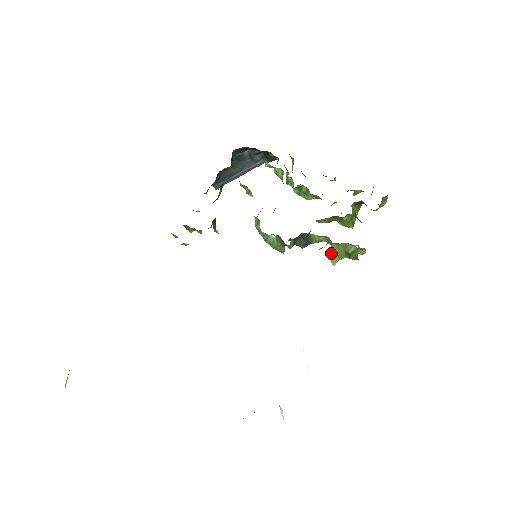
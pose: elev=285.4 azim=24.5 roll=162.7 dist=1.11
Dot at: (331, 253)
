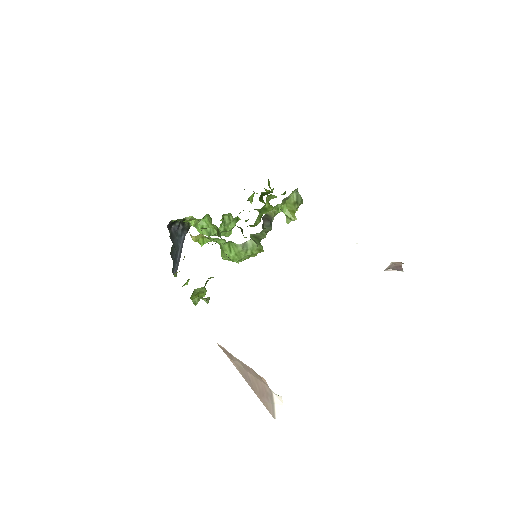
Dot at: (287, 215)
